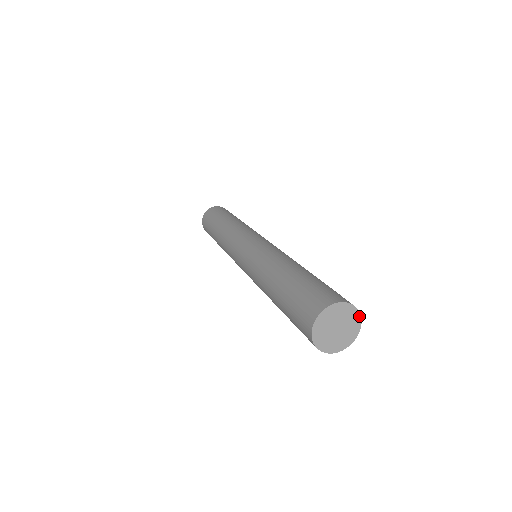
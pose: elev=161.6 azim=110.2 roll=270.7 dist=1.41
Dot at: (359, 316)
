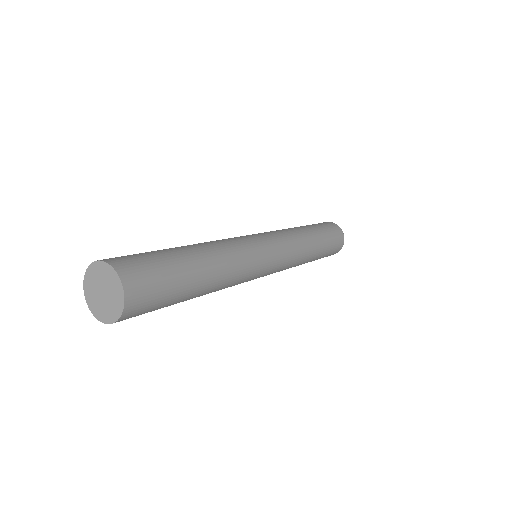
Dot at: (123, 297)
